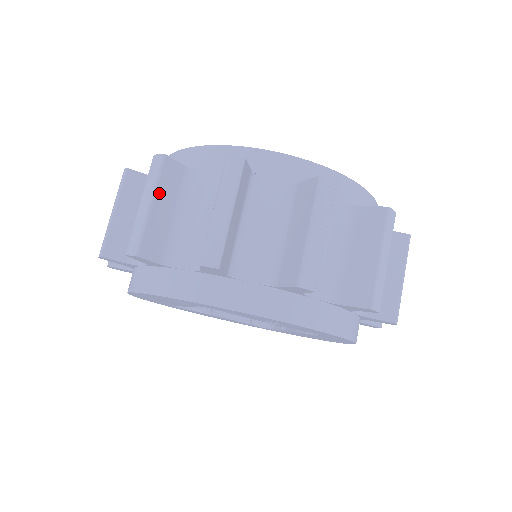
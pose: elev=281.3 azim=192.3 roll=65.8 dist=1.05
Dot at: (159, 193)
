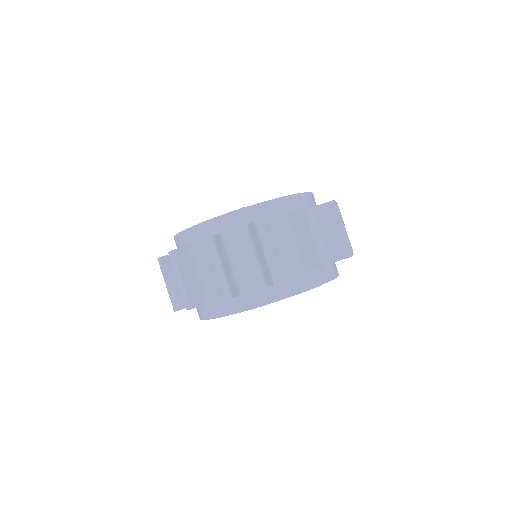
Dot at: (167, 277)
